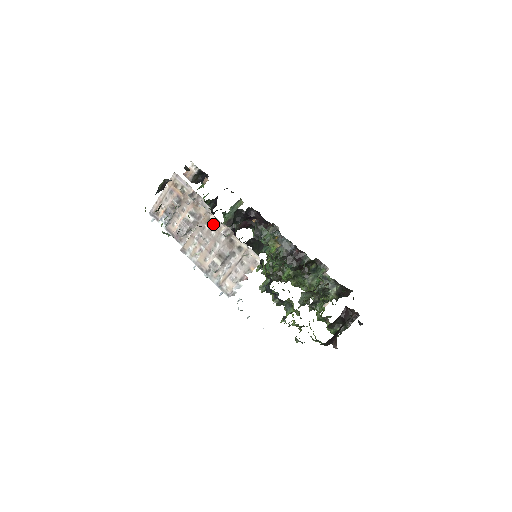
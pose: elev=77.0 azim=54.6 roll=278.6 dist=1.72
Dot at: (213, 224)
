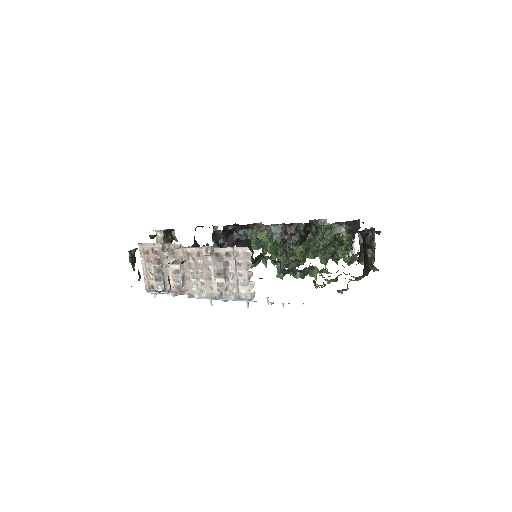
Dot at: (194, 255)
